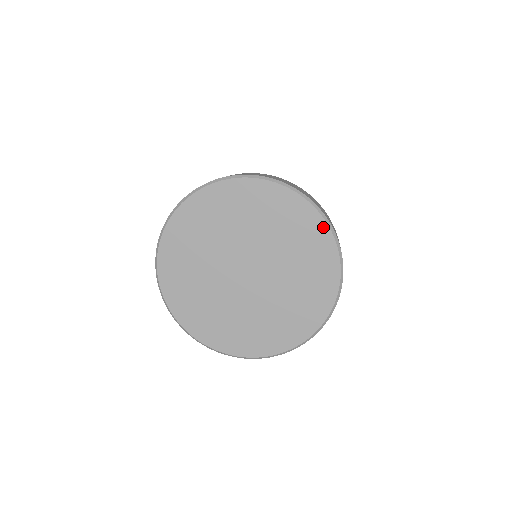
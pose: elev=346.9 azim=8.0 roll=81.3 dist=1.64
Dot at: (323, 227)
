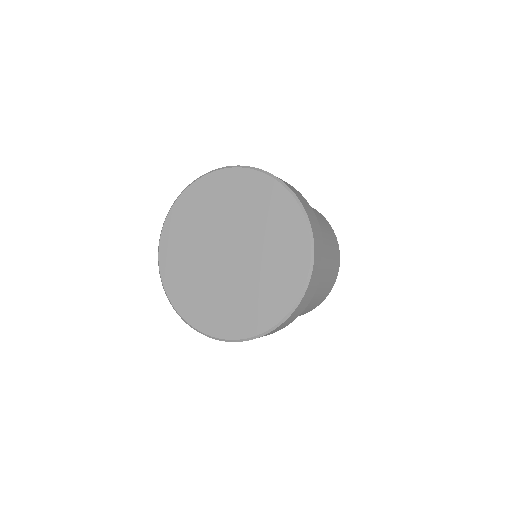
Dot at: (306, 251)
